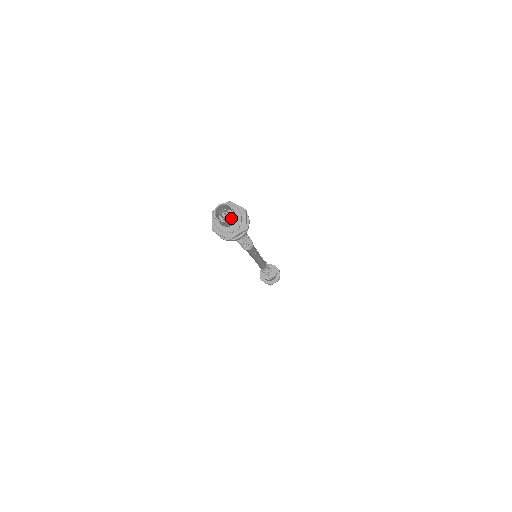
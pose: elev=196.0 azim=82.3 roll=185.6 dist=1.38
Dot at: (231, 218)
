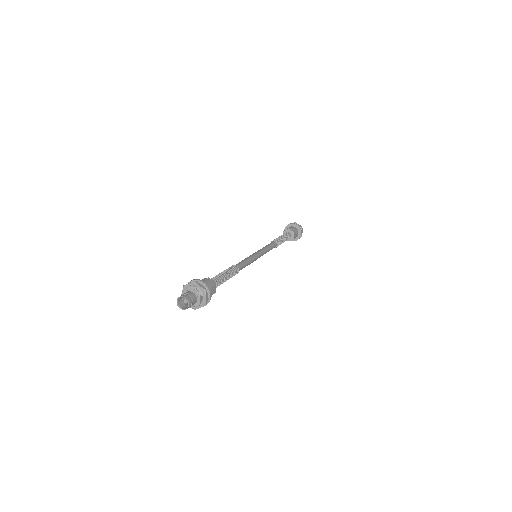
Dot at: (188, 307)
